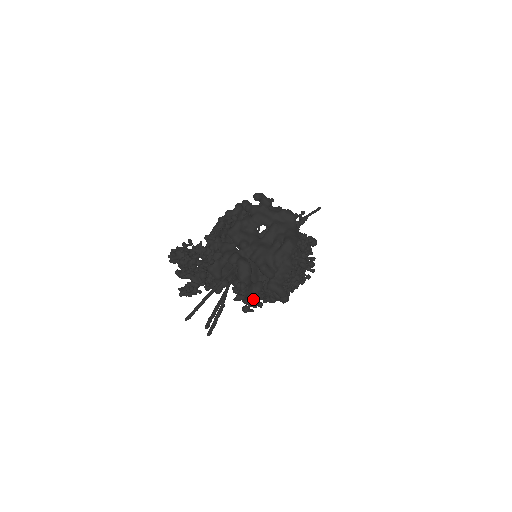
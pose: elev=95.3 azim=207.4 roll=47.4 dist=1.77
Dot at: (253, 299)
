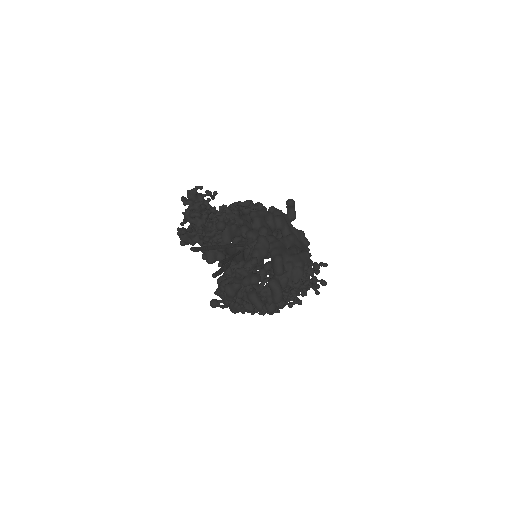
Dot at: (236, 292)
